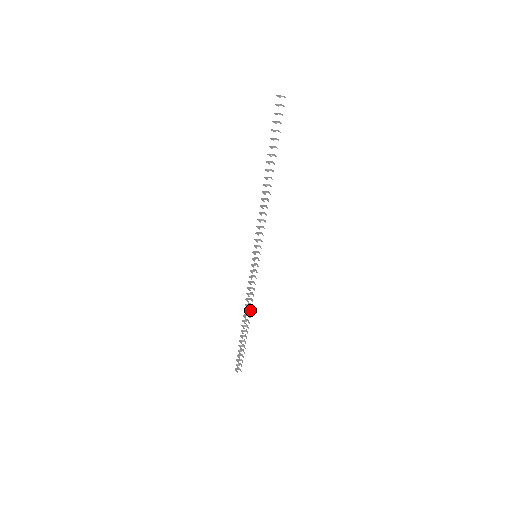
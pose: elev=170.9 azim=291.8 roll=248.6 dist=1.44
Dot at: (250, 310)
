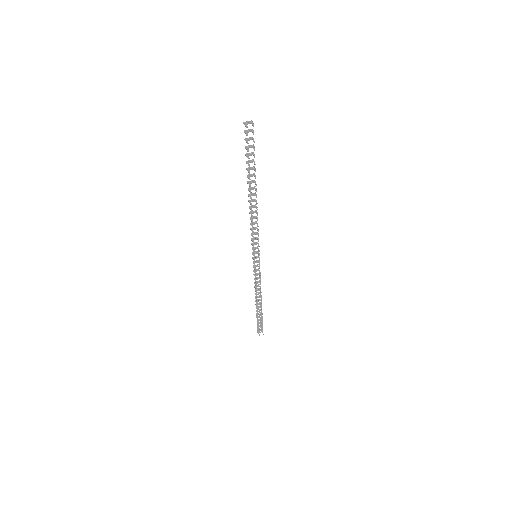
Dot at: occluded
